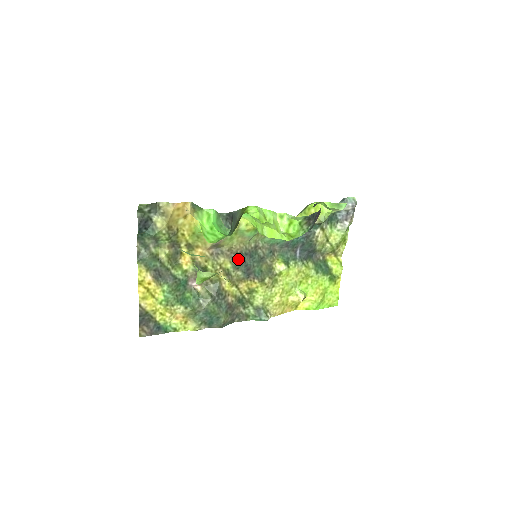
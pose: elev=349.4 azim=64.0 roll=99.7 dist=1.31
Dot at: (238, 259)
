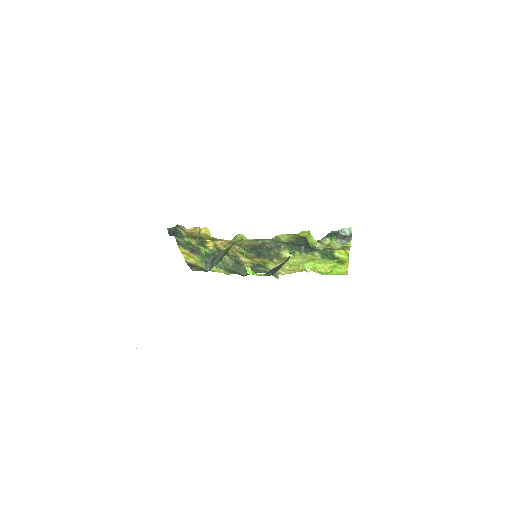
Dot at: (249, 248)
